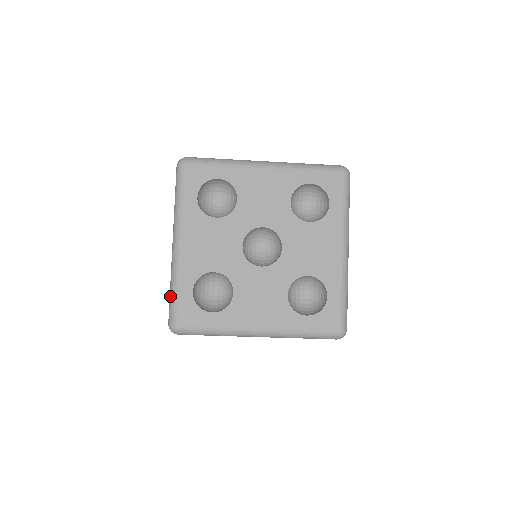
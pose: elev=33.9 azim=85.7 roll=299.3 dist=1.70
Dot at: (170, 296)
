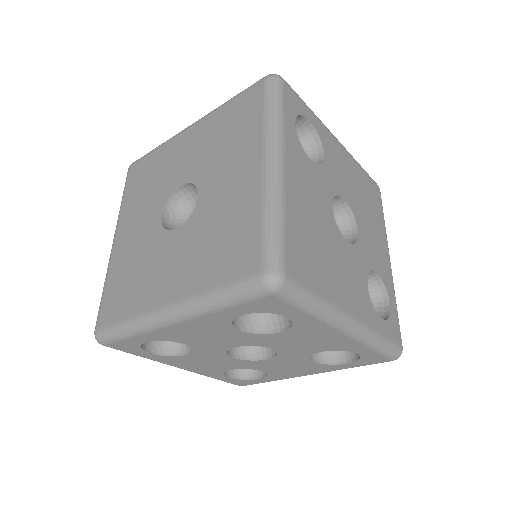
Dot at: occluded
